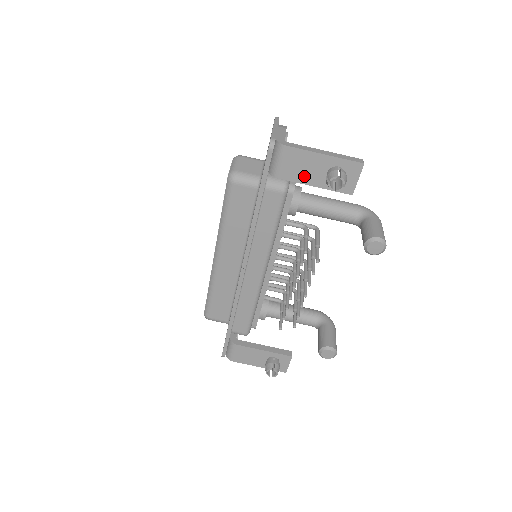
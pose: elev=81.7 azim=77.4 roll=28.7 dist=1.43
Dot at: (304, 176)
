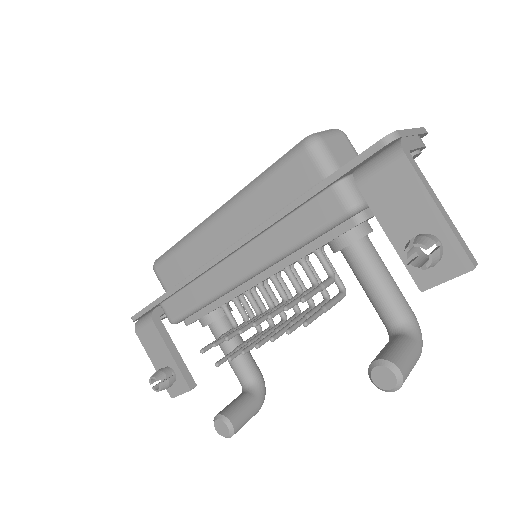
Dot at: (389, 213)
